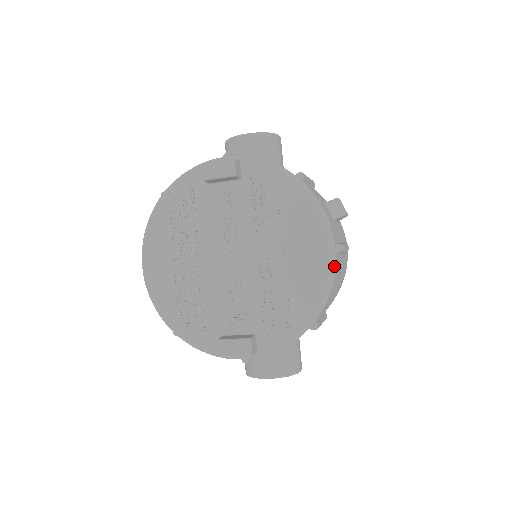
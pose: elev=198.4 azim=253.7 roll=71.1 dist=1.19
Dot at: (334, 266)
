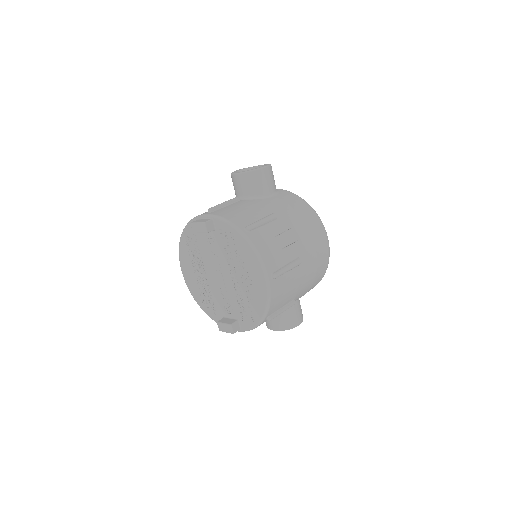
Dot at: (269, 289)
